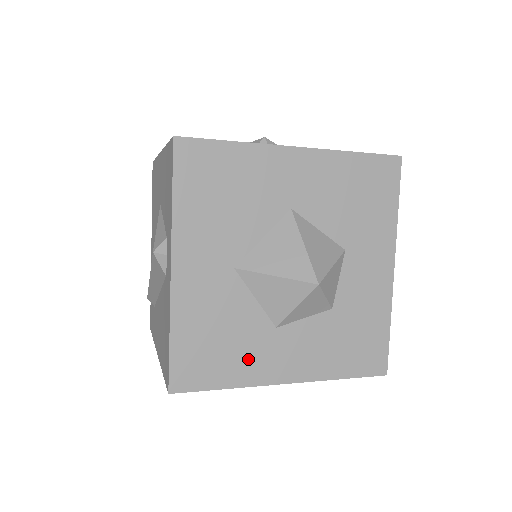
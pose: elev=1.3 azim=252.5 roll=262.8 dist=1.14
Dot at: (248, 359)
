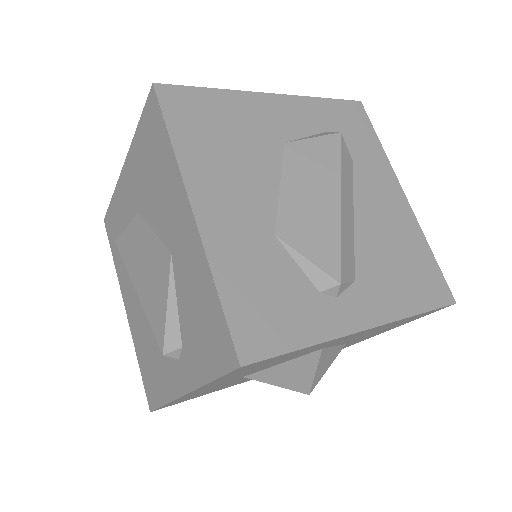
Dot at: (222, 388)
